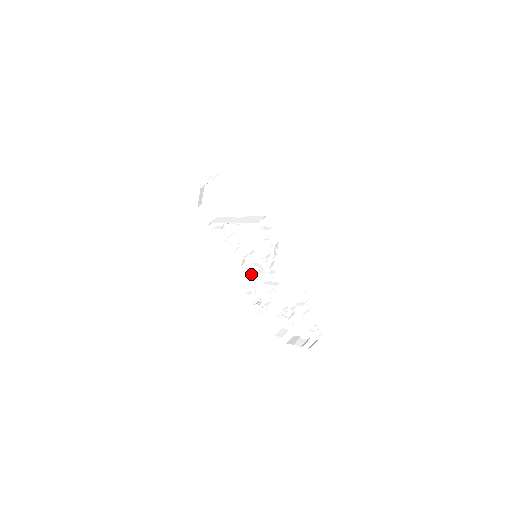
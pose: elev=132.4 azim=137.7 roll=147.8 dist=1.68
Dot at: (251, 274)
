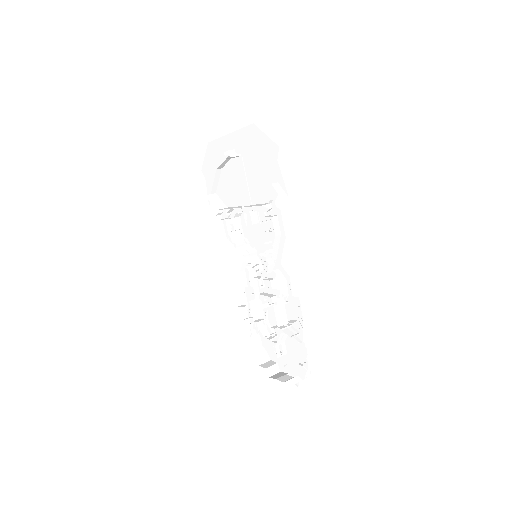
Dot at: (249, 283)
